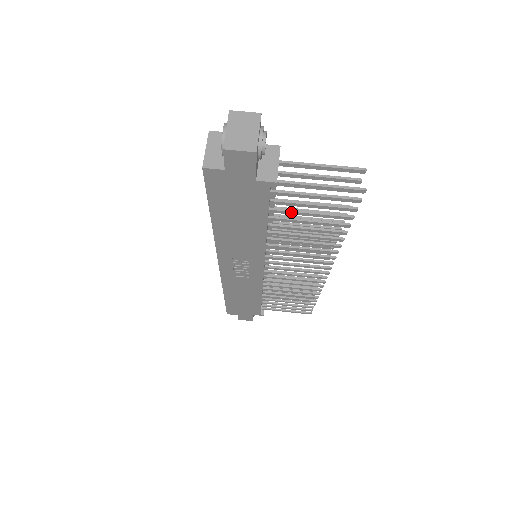
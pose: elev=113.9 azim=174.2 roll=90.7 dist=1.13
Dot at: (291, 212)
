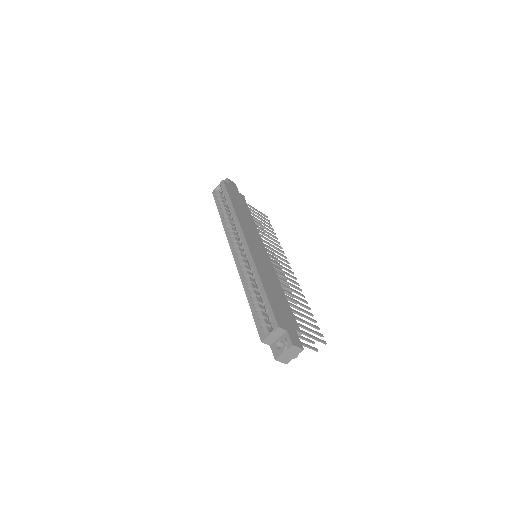
Dot at: occluded
